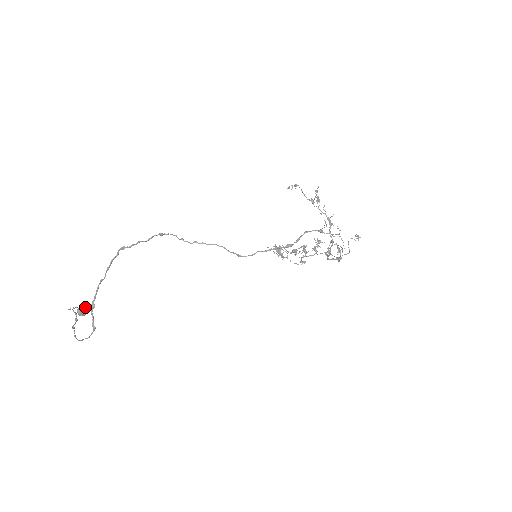
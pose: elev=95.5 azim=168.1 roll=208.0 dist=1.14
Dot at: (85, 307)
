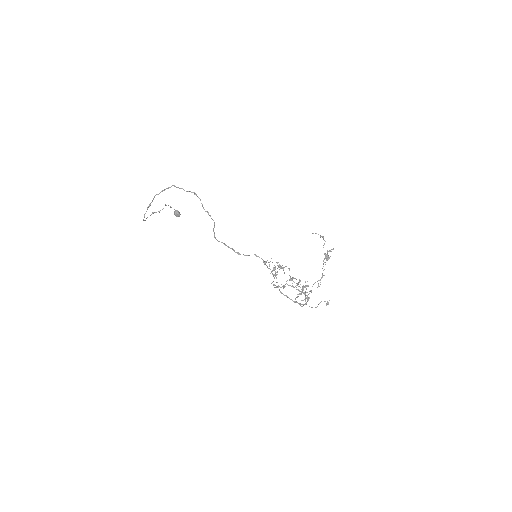
Dot at: (179, 212)
